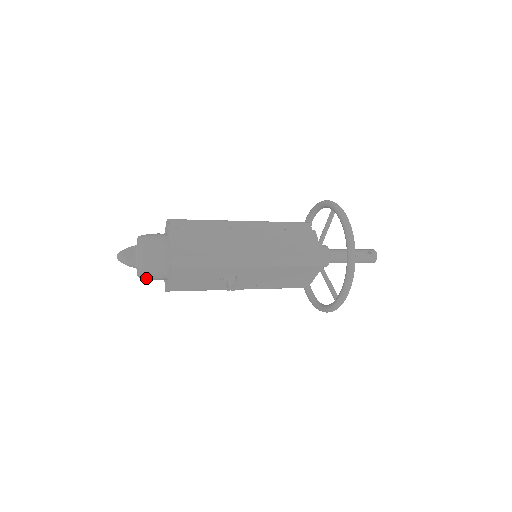
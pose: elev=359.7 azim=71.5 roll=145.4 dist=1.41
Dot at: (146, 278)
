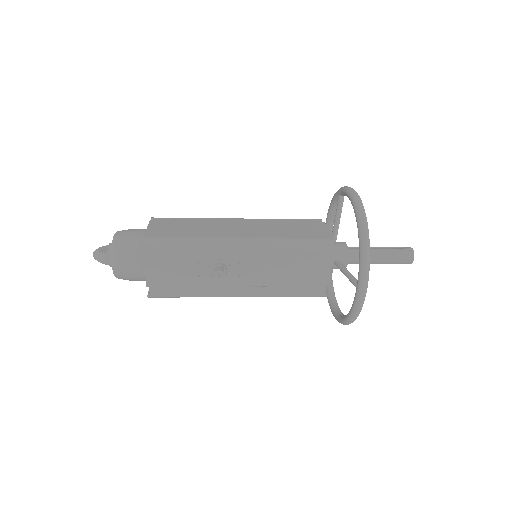
Dot at: (121, 274)
